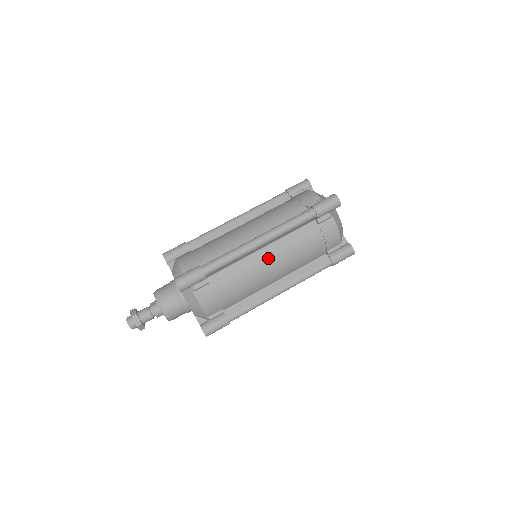
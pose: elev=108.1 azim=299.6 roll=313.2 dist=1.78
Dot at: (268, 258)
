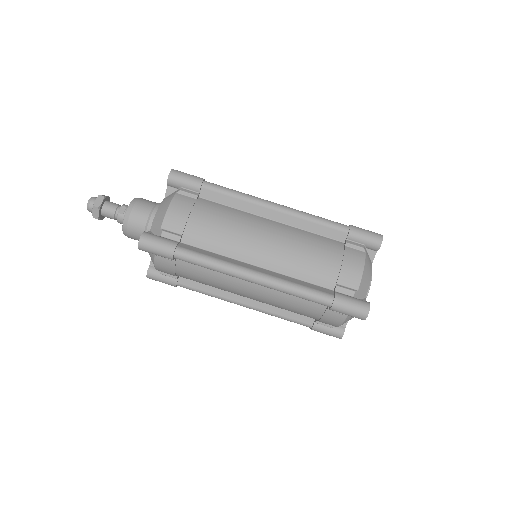
Dot at: (251, 289)
